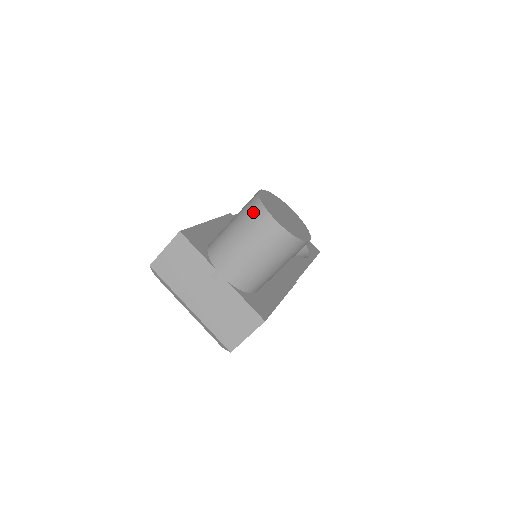
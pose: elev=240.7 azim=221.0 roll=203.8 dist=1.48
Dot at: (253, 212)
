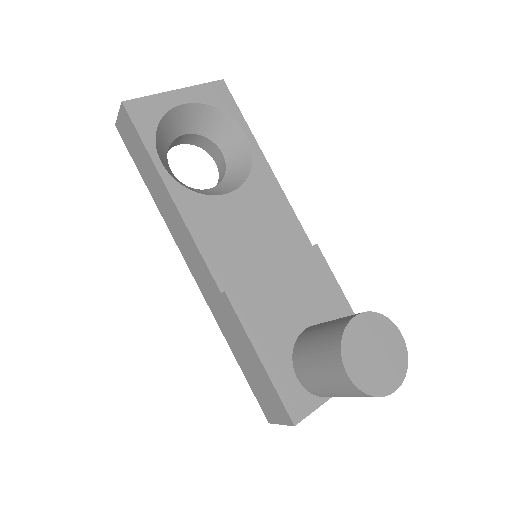
Dot at: occluded
